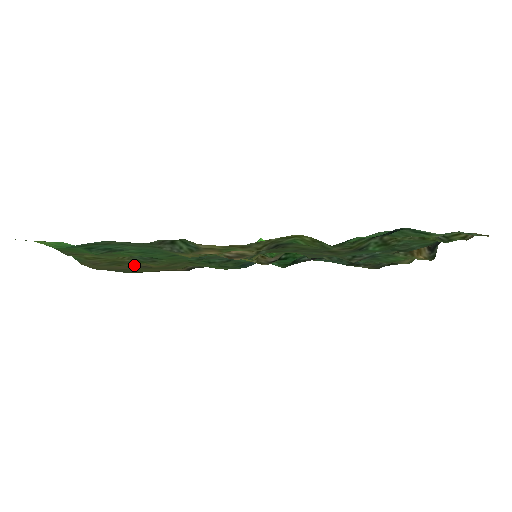
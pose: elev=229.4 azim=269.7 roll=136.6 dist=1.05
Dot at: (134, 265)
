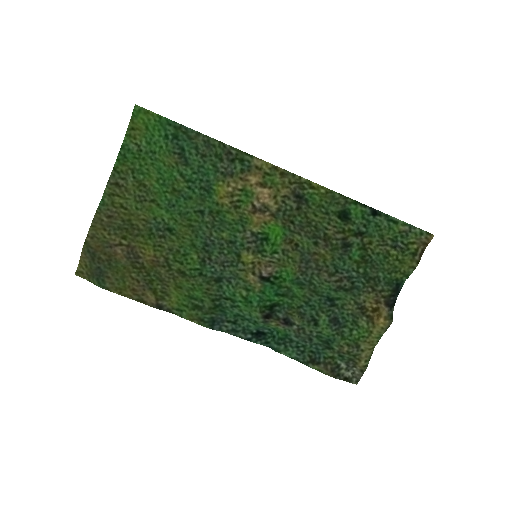
Dot at: (133, 247)
